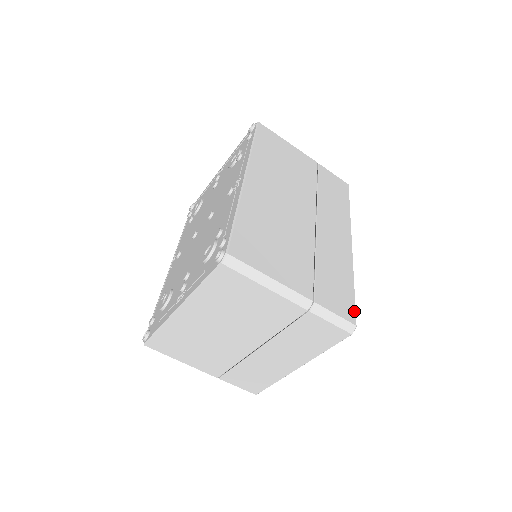
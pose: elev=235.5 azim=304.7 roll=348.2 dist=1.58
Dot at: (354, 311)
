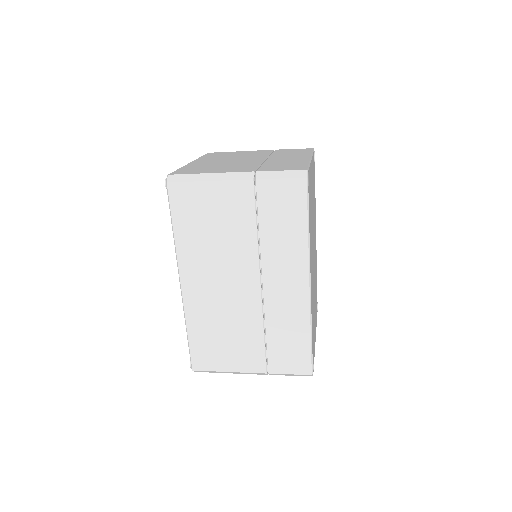
Dot at: (309, 363)
